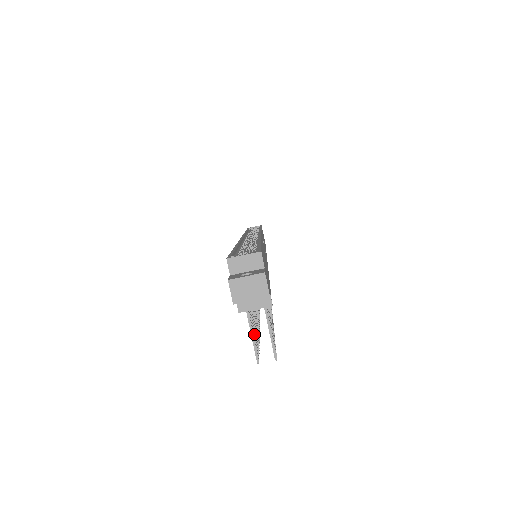
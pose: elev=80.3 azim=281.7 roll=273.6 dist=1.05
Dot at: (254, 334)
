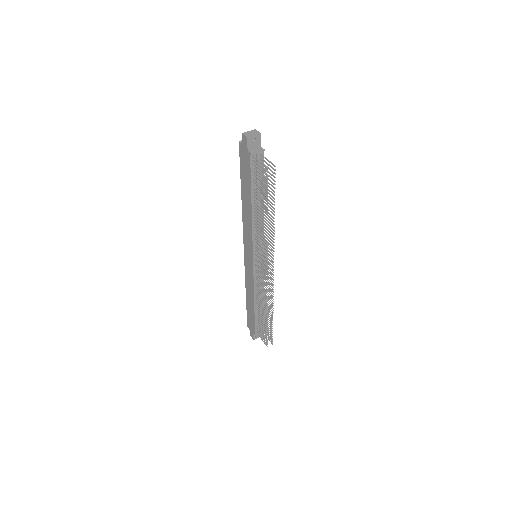
Dot at: (262, 171)
